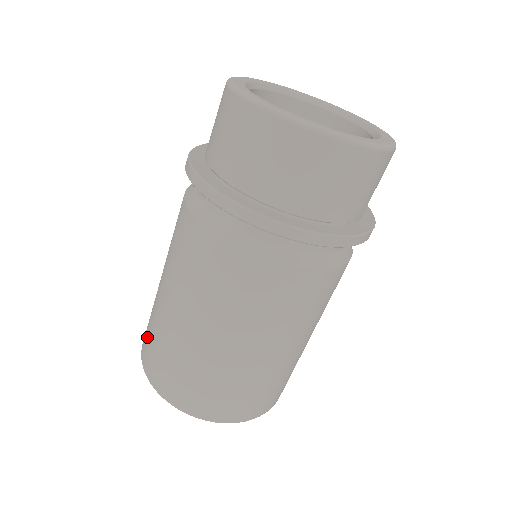
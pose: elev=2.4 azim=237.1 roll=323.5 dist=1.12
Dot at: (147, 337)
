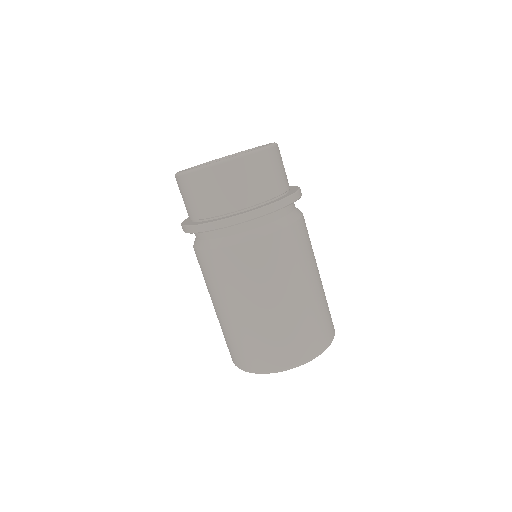
Dot at: occluded
